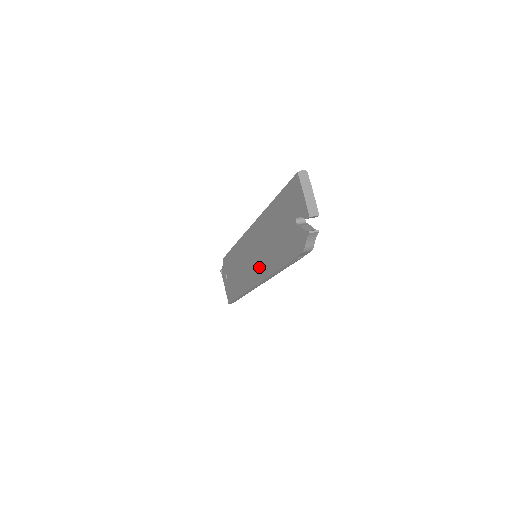
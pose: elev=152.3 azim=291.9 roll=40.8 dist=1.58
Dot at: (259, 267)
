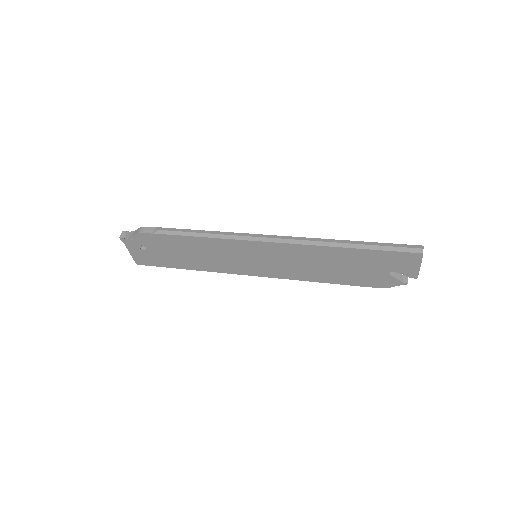
Dot at: (271, 270)
